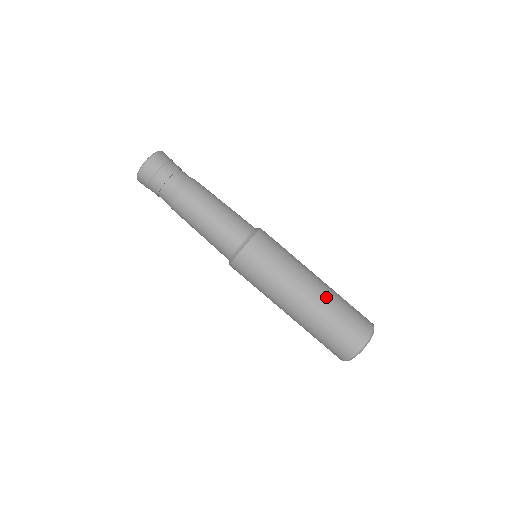
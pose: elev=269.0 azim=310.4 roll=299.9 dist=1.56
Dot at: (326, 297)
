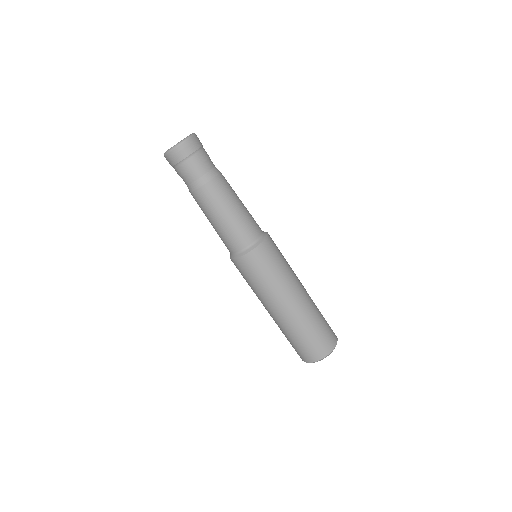
Dot at: (297, 319)
